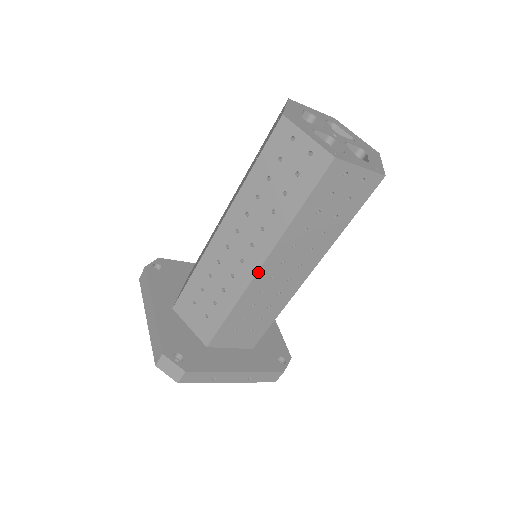
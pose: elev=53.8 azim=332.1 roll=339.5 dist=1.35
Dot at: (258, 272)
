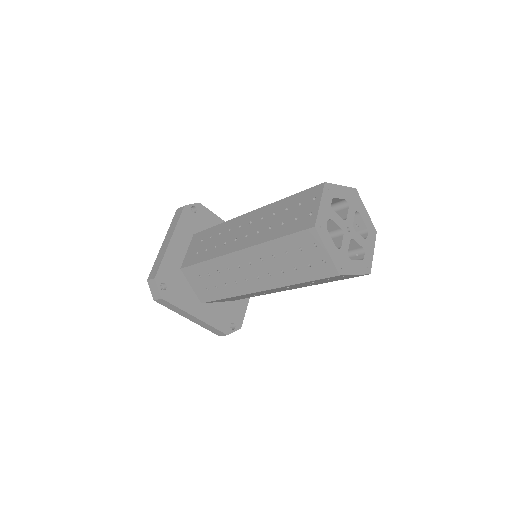
Dot at: occluded
